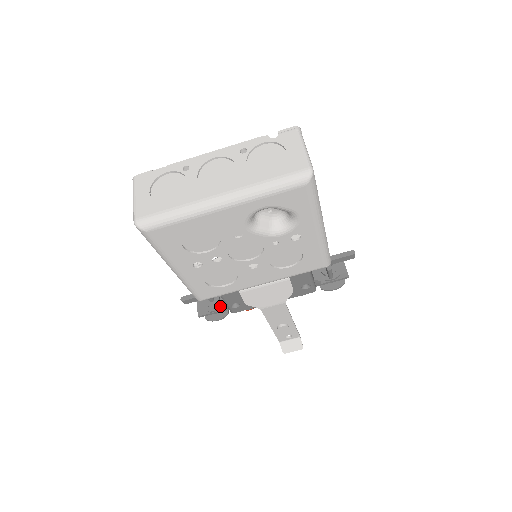
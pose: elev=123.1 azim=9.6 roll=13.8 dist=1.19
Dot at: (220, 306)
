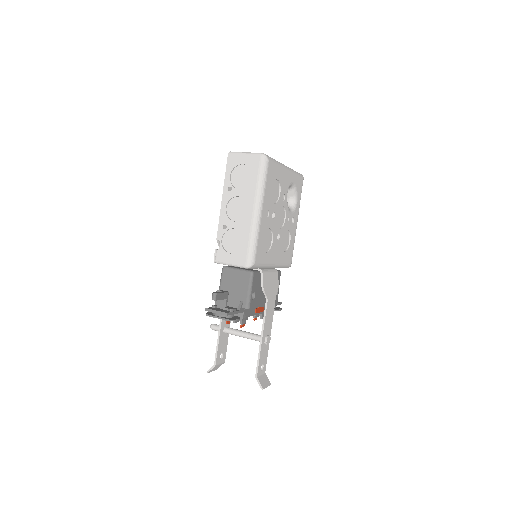
Dot at: (235, 308)
